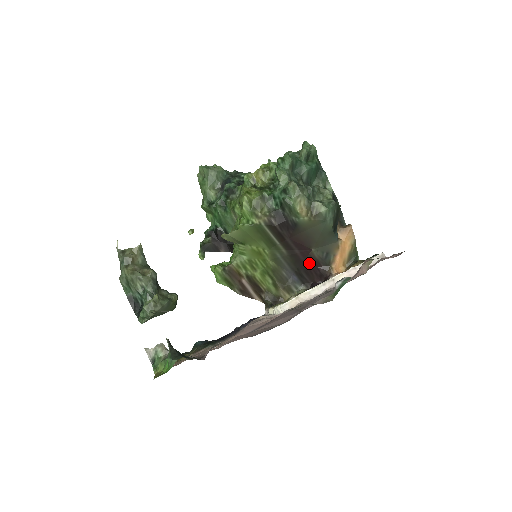
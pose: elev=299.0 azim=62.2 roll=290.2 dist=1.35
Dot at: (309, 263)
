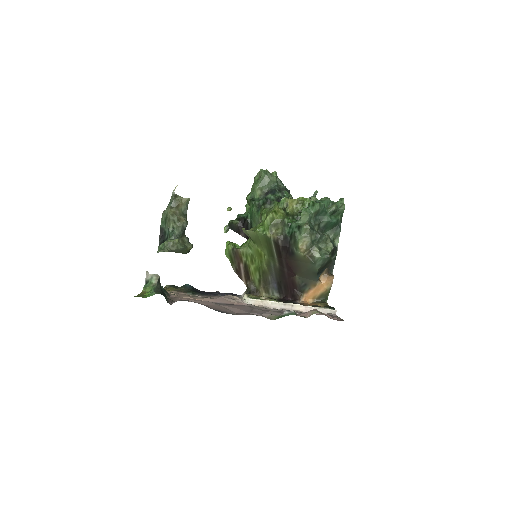
Dot at: (290, 282)
